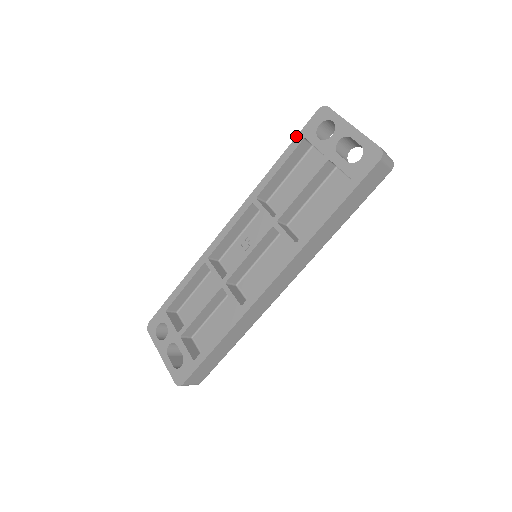
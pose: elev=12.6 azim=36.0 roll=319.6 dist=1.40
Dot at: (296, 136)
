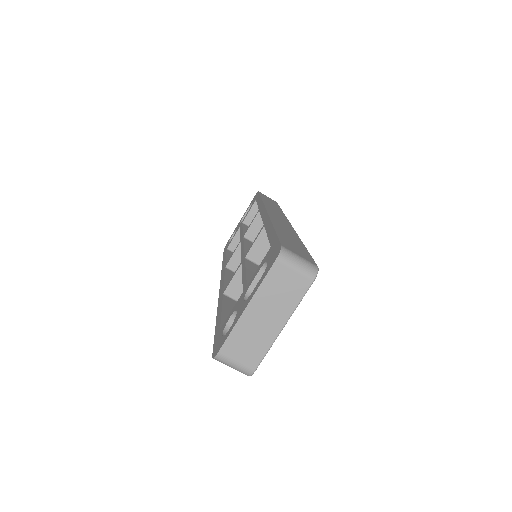
Dot at: occluded
